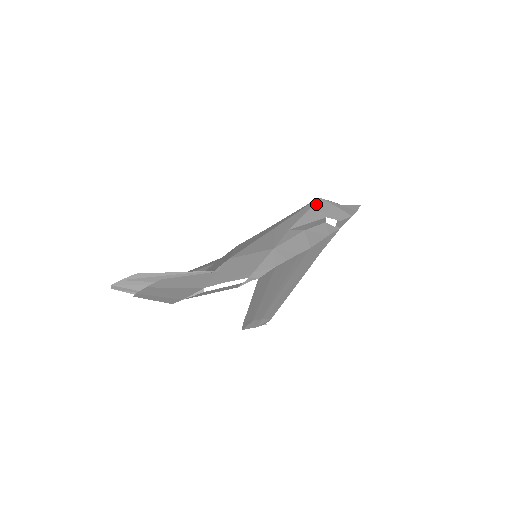
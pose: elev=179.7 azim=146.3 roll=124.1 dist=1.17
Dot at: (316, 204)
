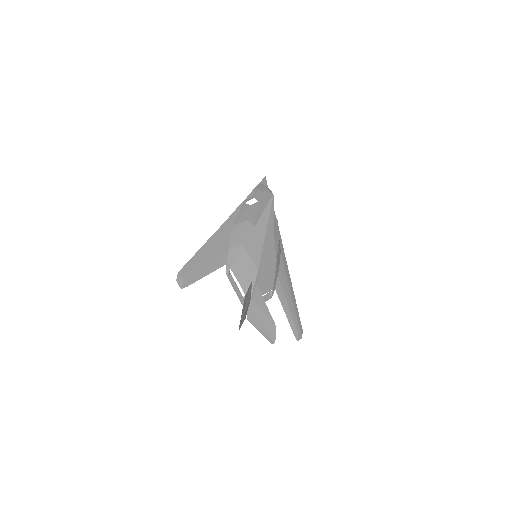
Dot at: occluded
